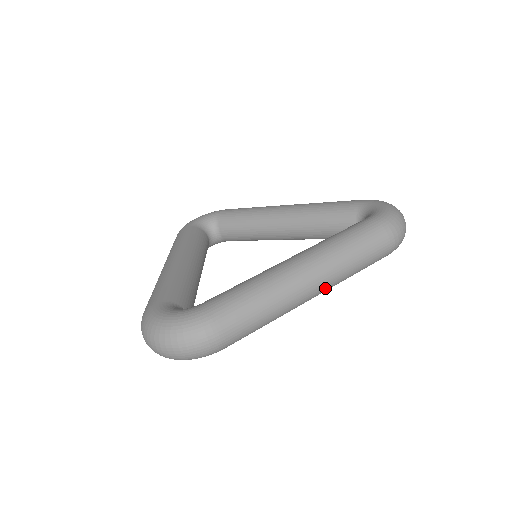
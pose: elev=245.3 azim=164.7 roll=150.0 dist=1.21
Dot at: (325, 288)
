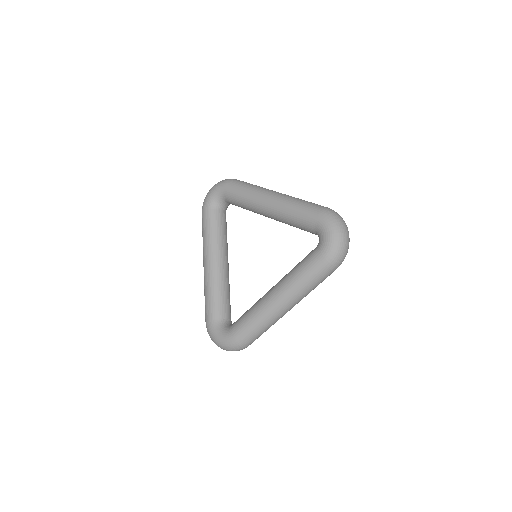
Dot at: (297, 303)
